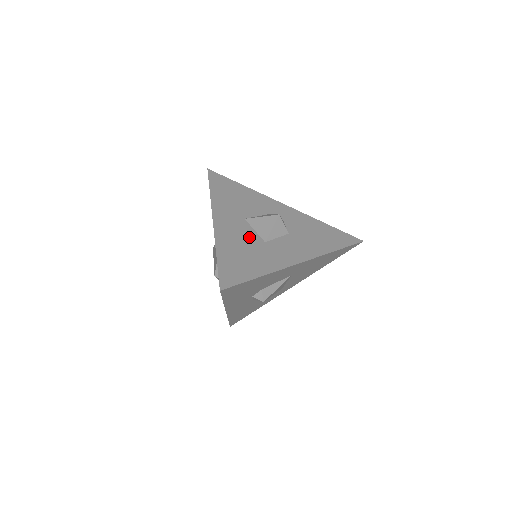
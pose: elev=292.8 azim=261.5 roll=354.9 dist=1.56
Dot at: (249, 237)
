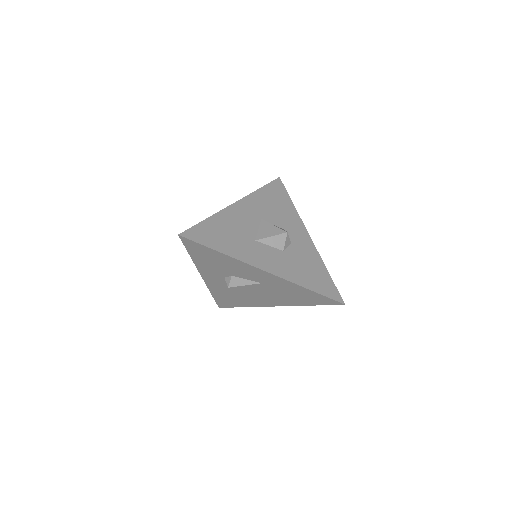
Dot at: (247, 229)
